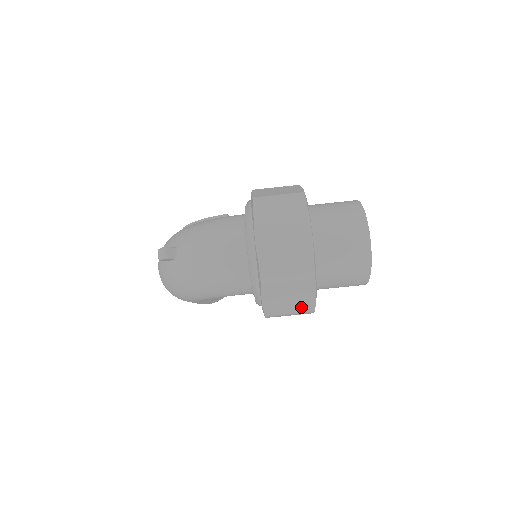
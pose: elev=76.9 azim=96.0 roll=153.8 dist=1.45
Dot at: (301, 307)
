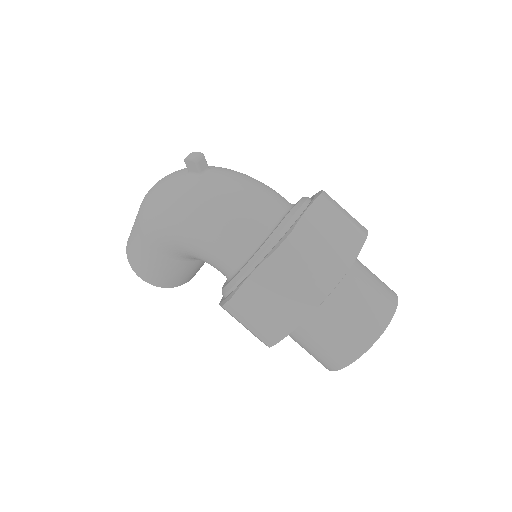
Dot at: (275, 321)
